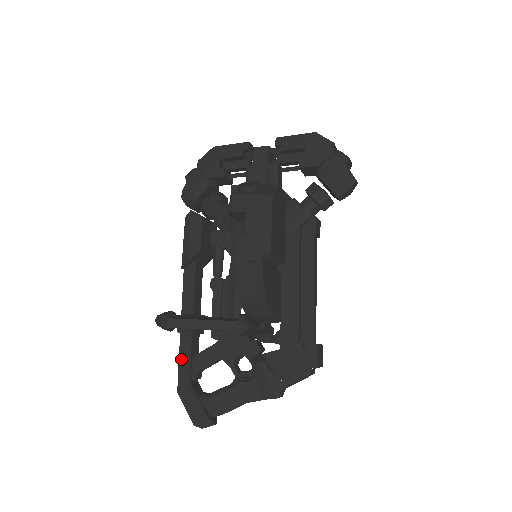
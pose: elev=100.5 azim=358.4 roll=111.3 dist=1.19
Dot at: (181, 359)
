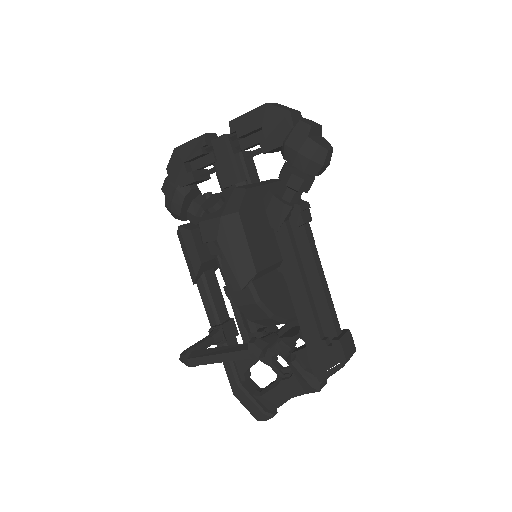
Dot at: (225, 366)
